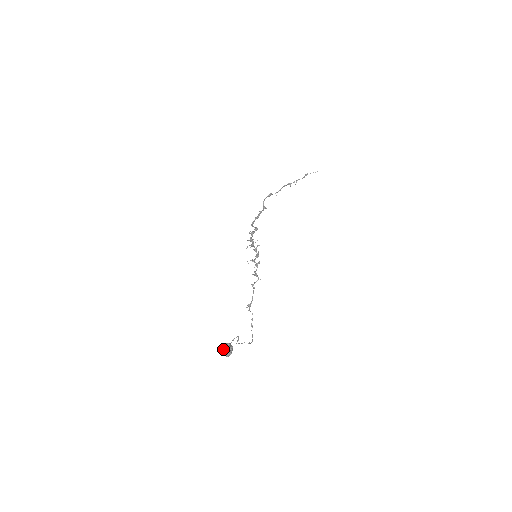
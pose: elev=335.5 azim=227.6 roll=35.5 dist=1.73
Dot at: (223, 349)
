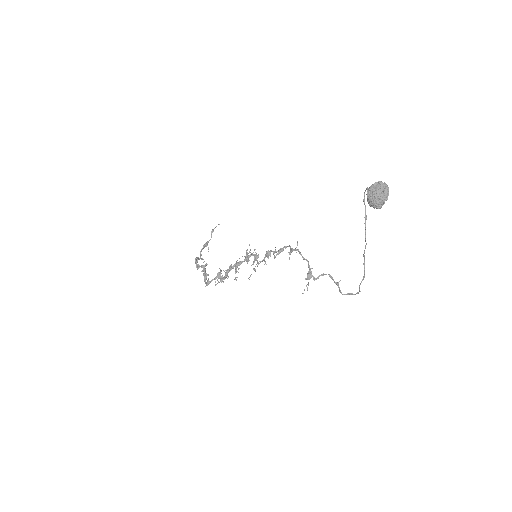
Dot at: (374, 193)
